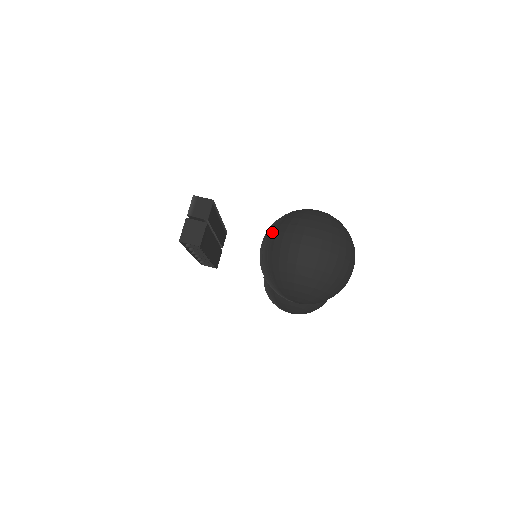
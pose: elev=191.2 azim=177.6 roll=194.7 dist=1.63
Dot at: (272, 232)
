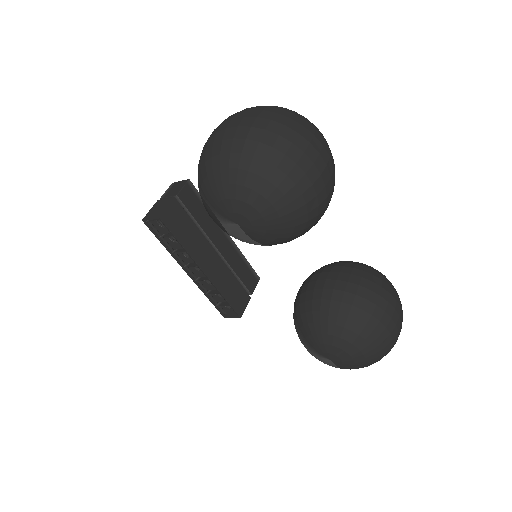
Dot at: occluded
